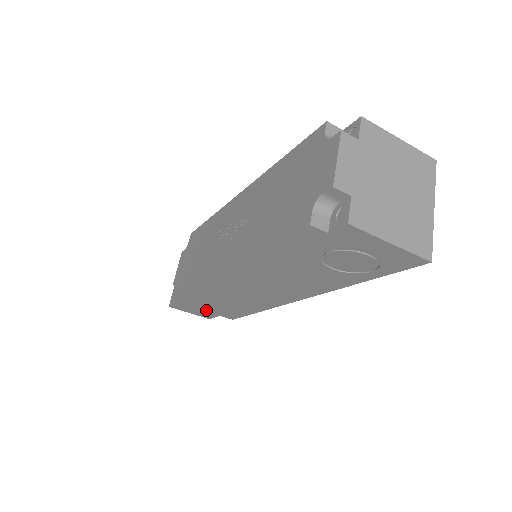
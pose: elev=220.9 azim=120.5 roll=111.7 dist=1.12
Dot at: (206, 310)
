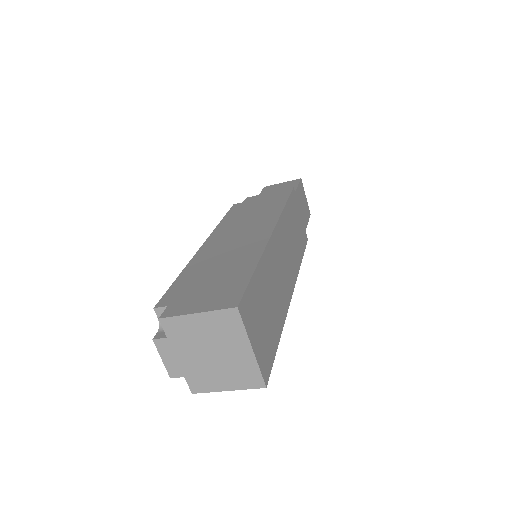
Dot at: occluded
